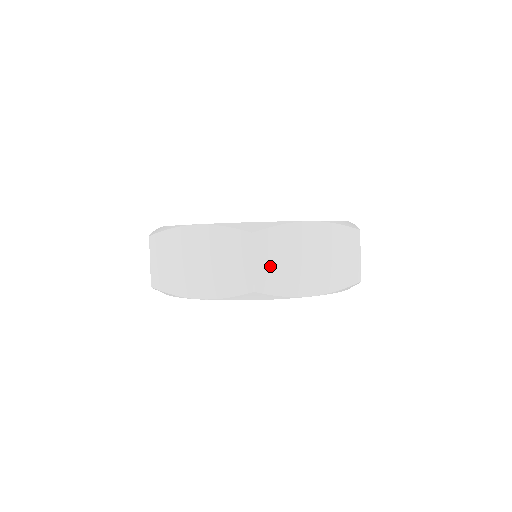
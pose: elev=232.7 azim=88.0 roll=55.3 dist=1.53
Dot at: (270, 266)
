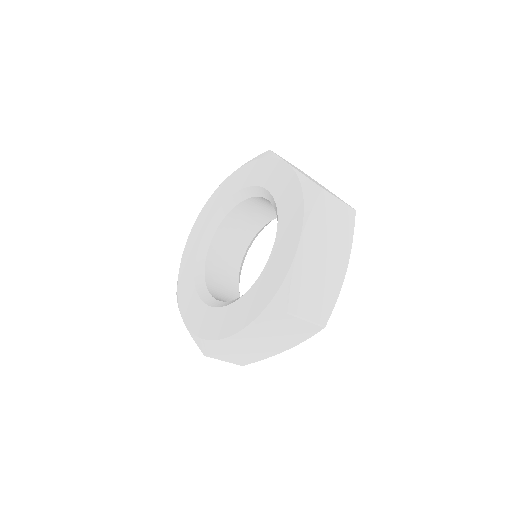
Dot at: (237, 357)
